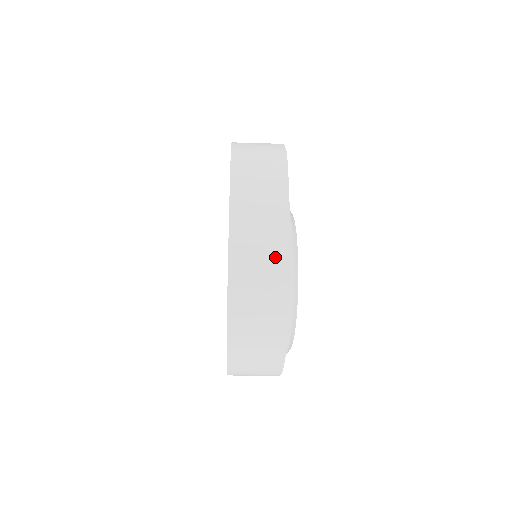
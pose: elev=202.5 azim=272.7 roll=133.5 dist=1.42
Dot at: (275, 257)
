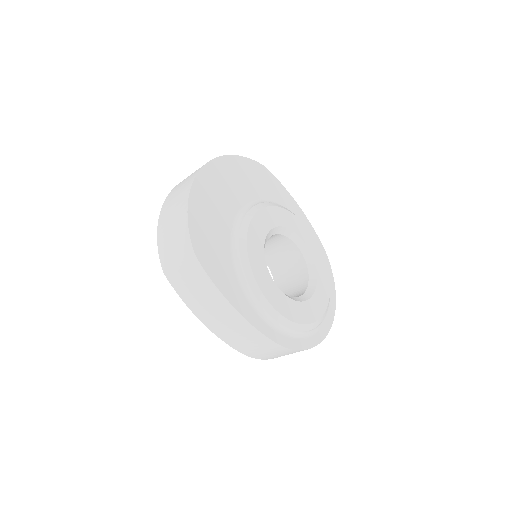
Dot at: (252, 335)
